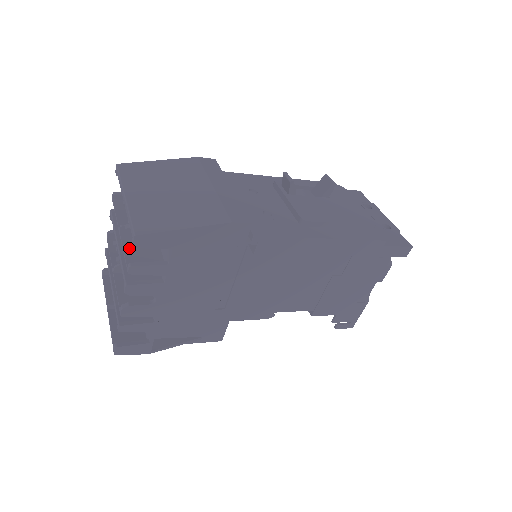
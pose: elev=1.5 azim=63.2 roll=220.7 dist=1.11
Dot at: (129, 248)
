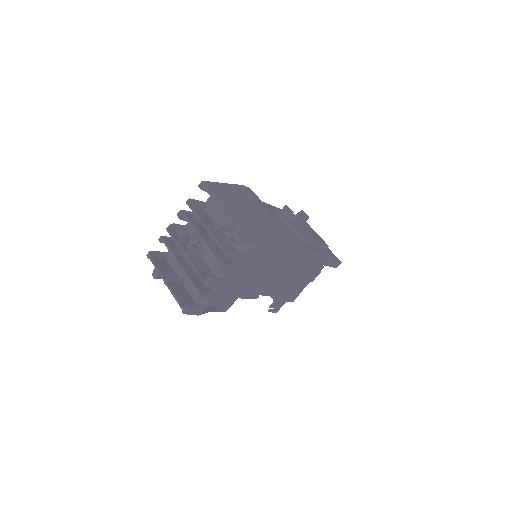
Dot at: (220, 241)
